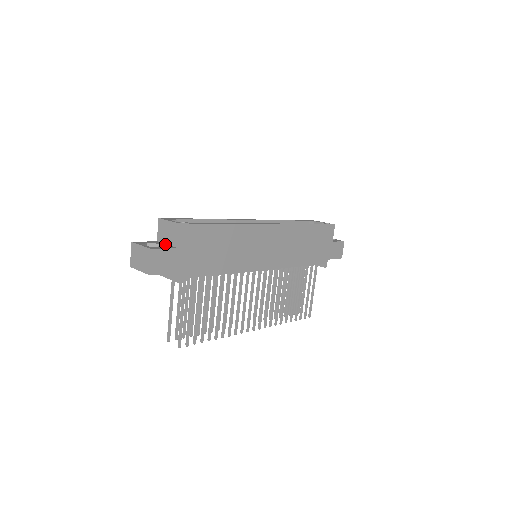
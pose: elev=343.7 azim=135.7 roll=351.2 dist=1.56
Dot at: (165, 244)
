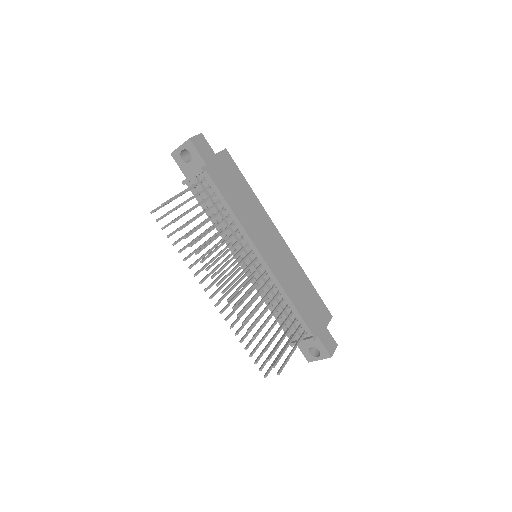
Dot at: occluded
